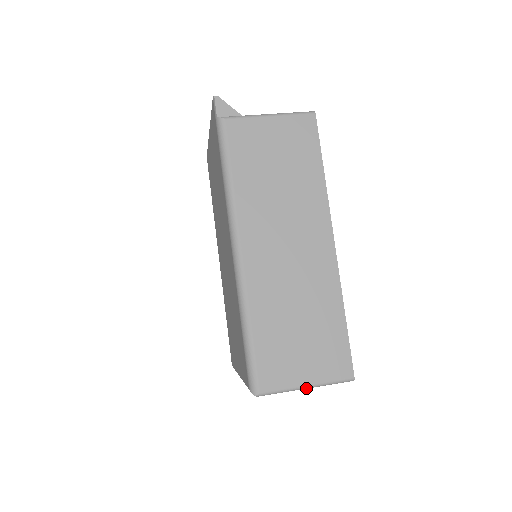
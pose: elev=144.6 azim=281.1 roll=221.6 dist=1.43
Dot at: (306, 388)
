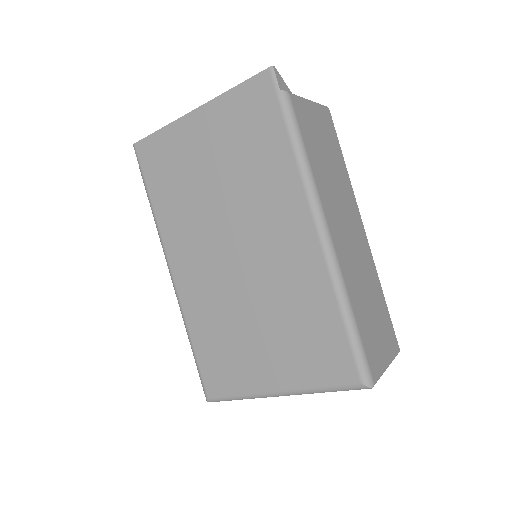
Dot at: occluded
